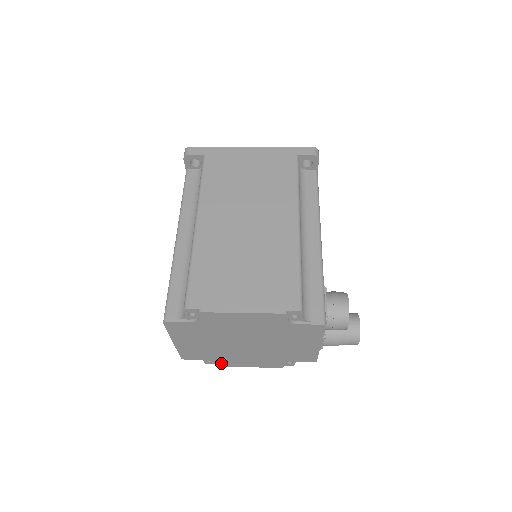
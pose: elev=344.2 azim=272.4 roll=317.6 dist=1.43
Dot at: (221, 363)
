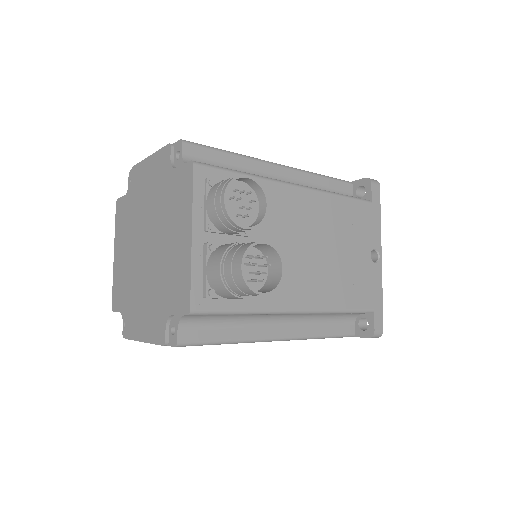
Dot at: (129, 325)
